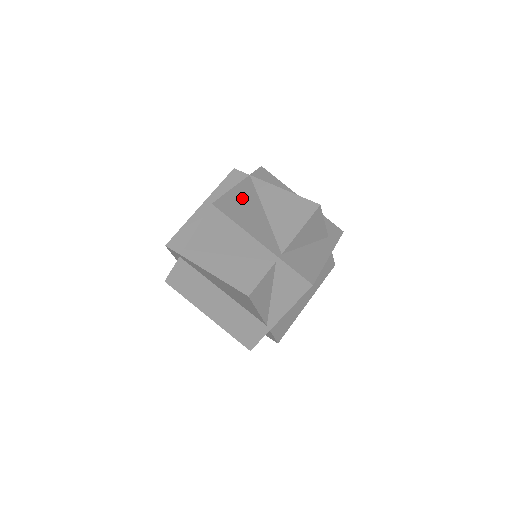
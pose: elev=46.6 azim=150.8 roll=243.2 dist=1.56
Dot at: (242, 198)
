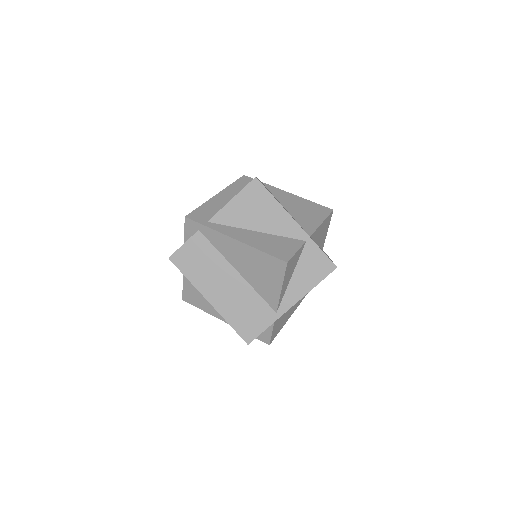
Dot at: occluded
